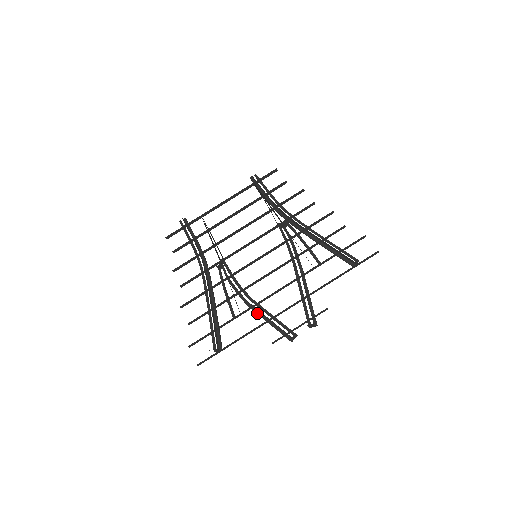
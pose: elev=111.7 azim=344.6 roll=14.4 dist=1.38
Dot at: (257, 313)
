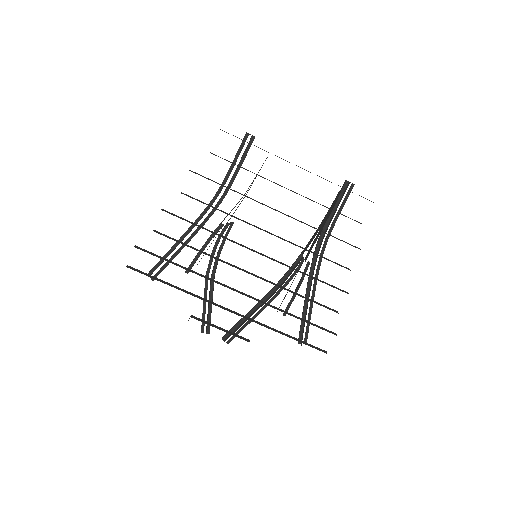
Dot at: (205, 290)
